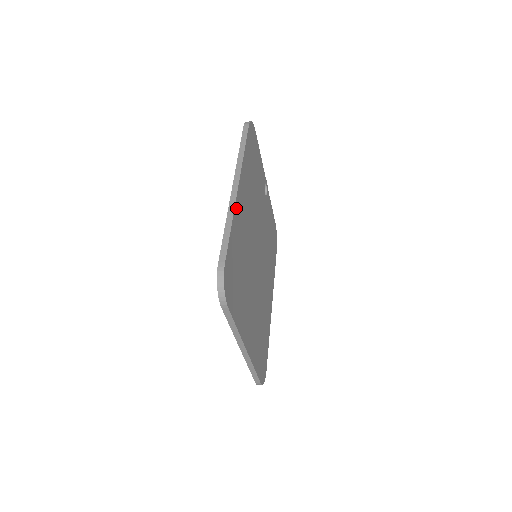
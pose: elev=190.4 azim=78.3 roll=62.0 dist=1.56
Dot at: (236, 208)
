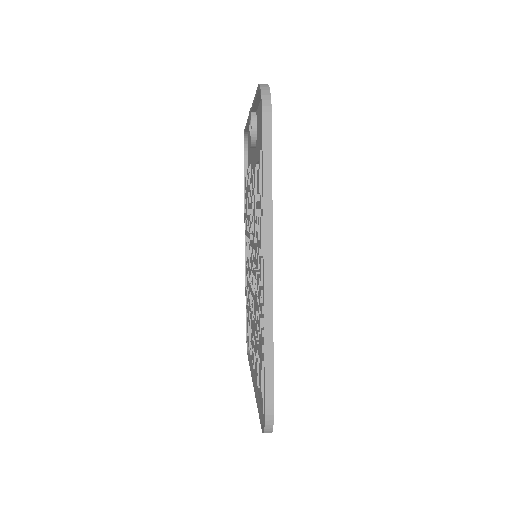
Dot at: (272, 307)
